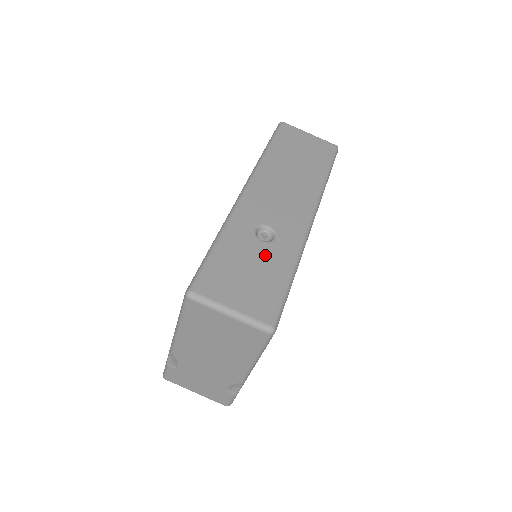
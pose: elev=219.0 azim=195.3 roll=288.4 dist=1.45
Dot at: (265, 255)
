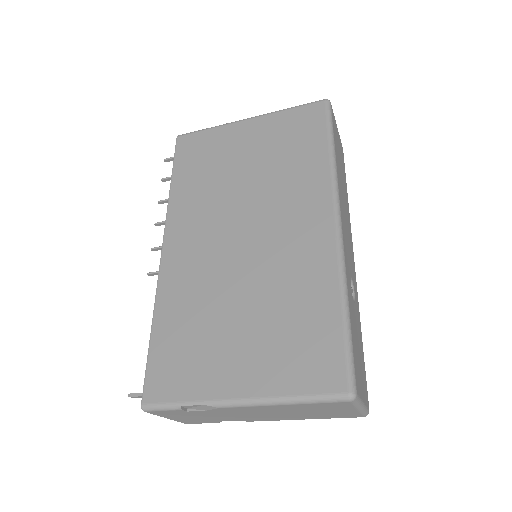
Dot at: (357, 321)
